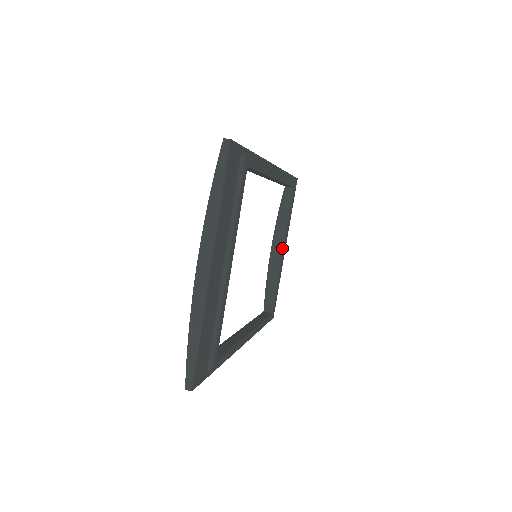
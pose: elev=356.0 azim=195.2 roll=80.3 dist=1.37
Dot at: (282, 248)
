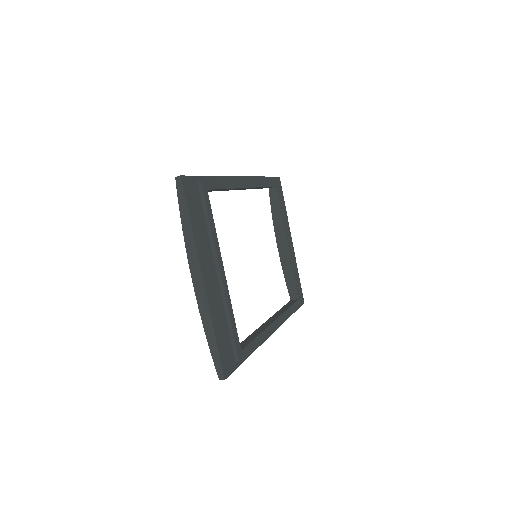
Dot at: (286, 241)
